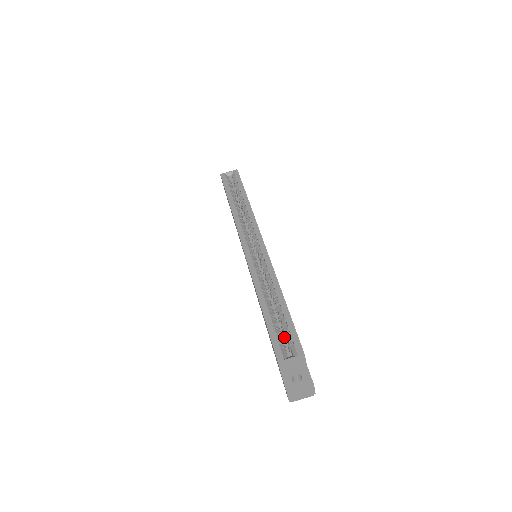
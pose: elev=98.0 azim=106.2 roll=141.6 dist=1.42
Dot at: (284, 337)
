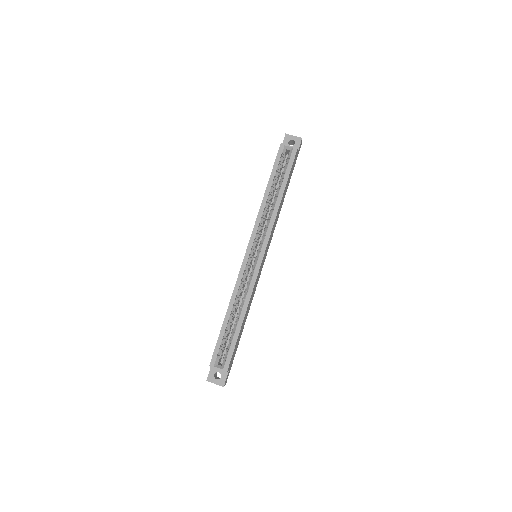
Dot at: occluded
